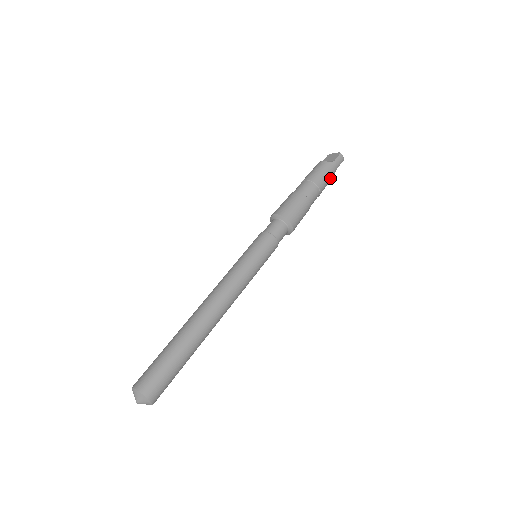
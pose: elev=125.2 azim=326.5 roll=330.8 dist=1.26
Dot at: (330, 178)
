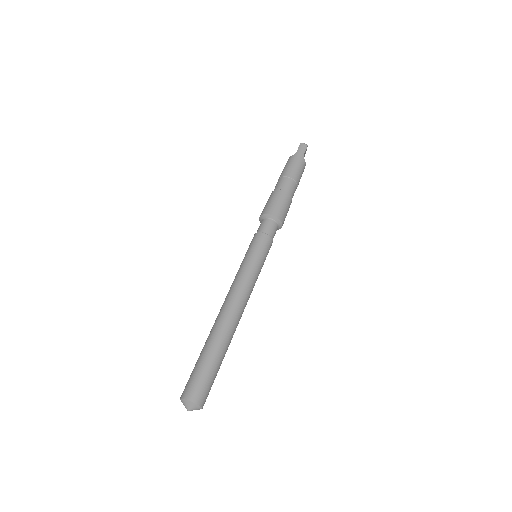
Dot at: (299, 165)
